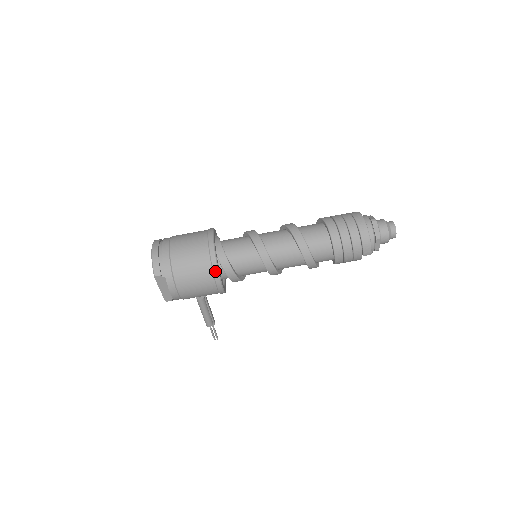
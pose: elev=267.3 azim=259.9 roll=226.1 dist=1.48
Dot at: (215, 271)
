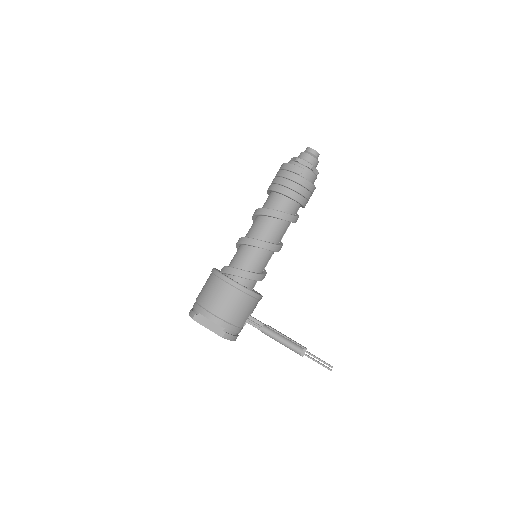
Dot at: (220, 276)
